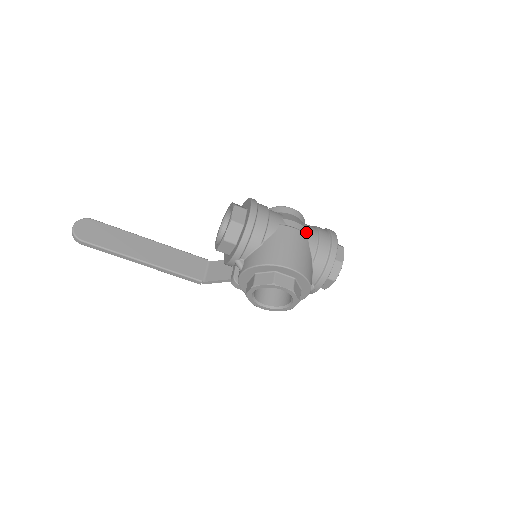
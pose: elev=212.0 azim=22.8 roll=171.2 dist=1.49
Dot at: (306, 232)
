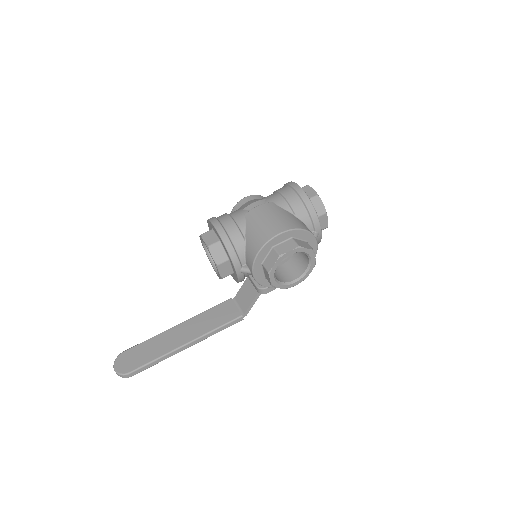
Dot at: (269, 201)
